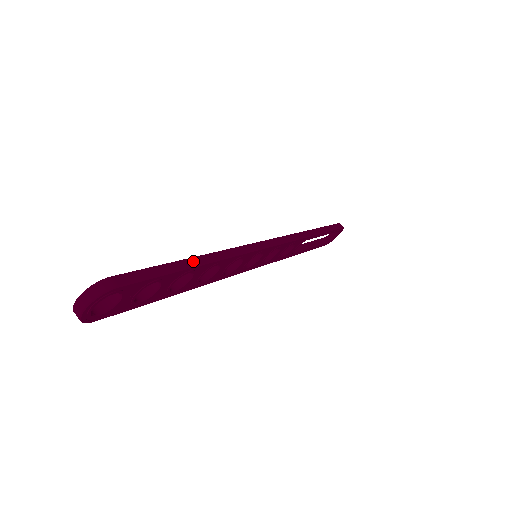
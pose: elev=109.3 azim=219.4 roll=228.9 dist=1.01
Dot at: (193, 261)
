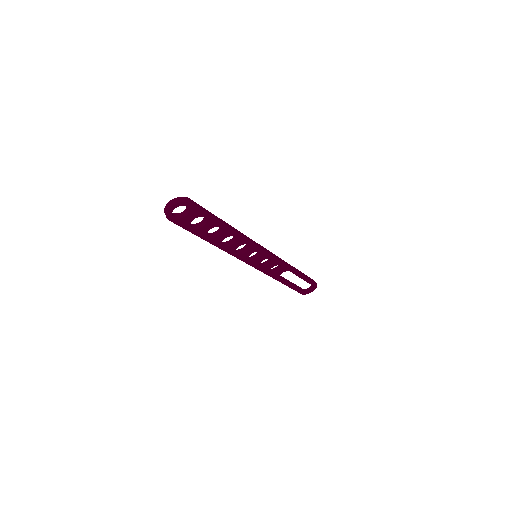
Dot at: (225, 223)
